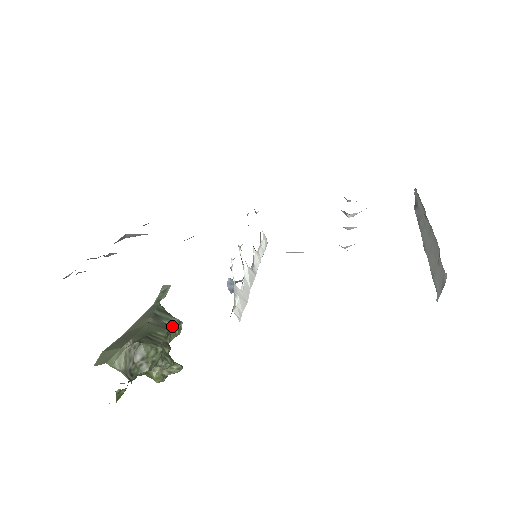
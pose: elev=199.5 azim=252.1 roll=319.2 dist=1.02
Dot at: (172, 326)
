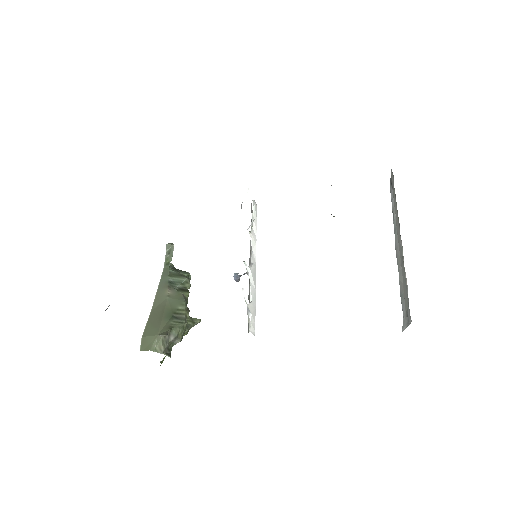
Dot at: (185, 287)
